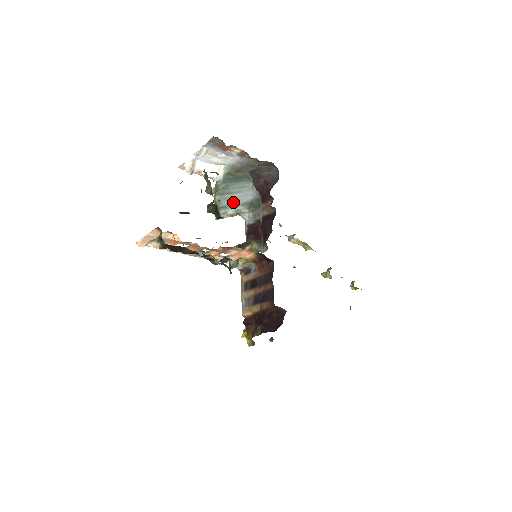
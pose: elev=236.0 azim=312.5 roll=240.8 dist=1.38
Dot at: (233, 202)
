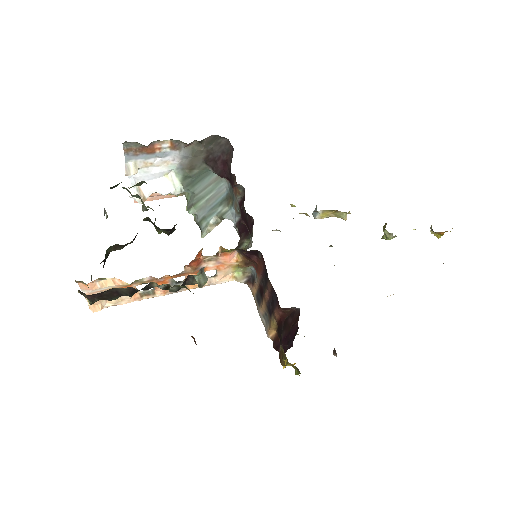
Dot at: (209, 207)
